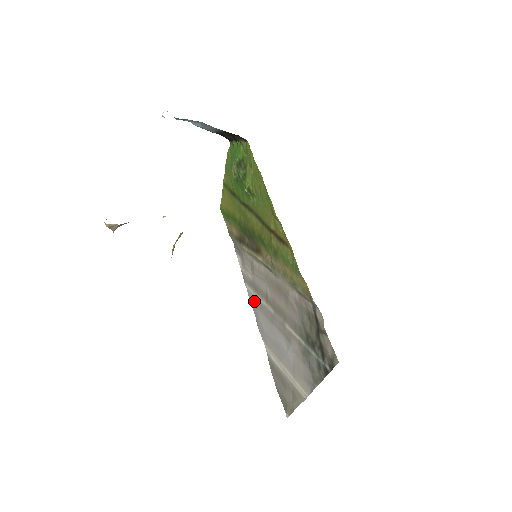
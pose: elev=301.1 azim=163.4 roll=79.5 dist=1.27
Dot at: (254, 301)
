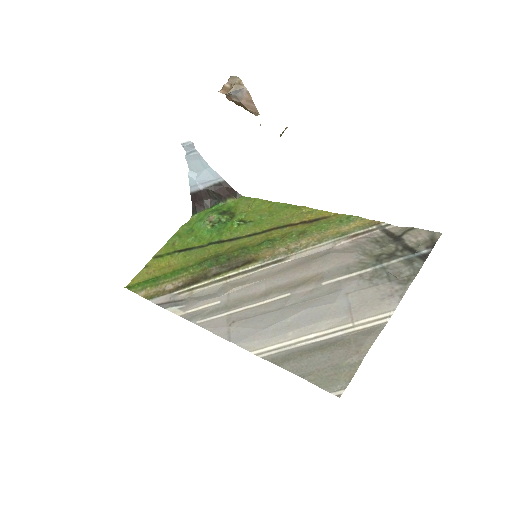
Dot at: (224, 321)
